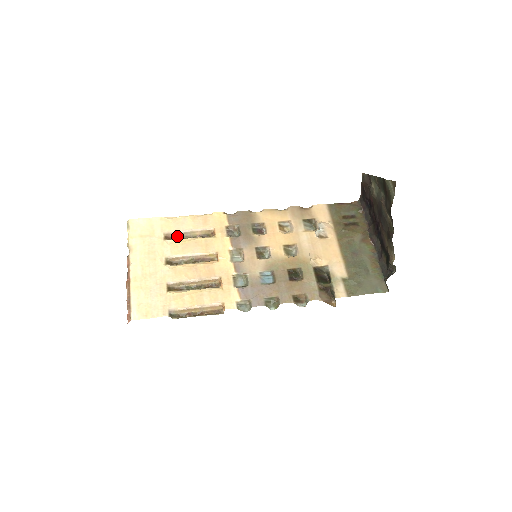
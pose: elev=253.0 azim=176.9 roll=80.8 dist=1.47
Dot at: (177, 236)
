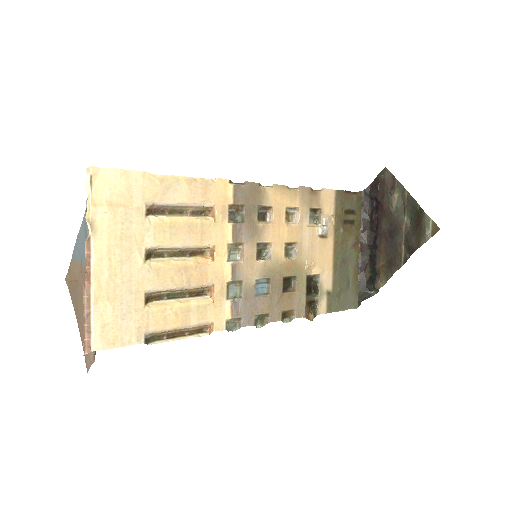
Dot at: (162, 208)
